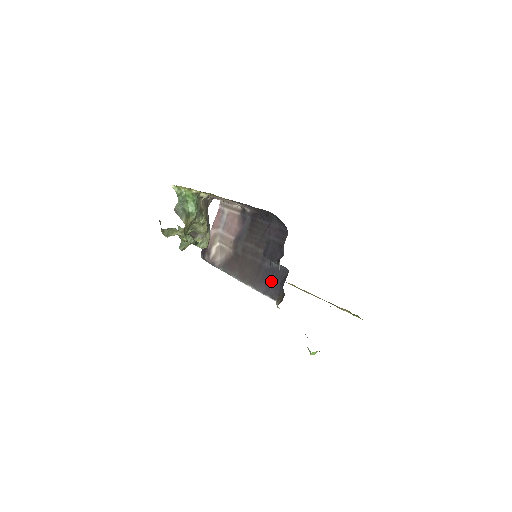
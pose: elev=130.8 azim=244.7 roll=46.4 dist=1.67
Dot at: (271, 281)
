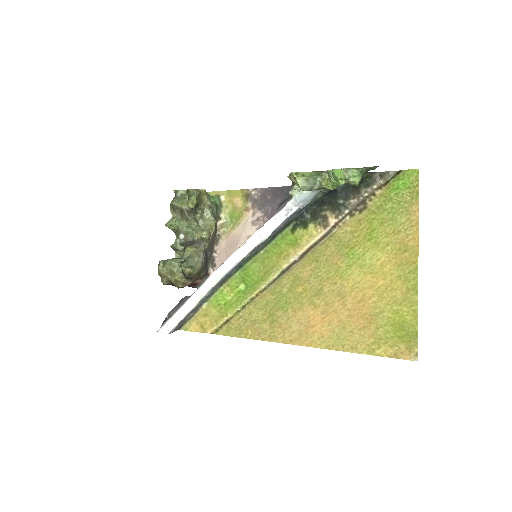
Dot at: occluded
